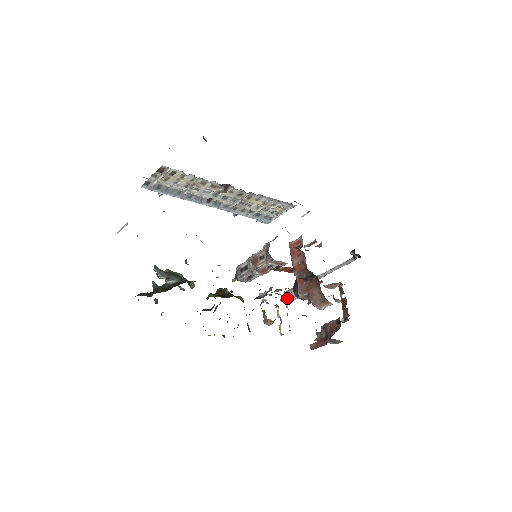
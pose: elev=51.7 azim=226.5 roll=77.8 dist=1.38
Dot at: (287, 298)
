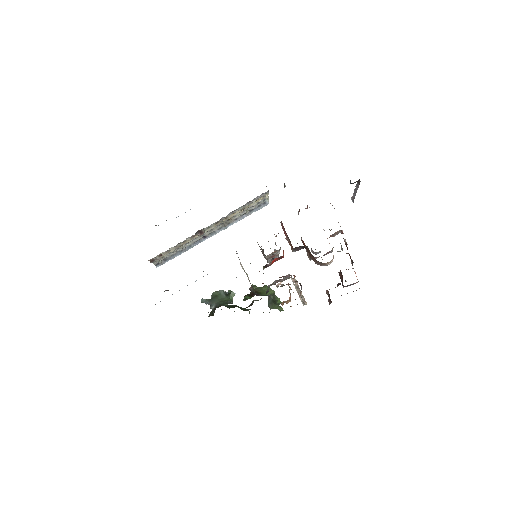
Dot at: occluded
